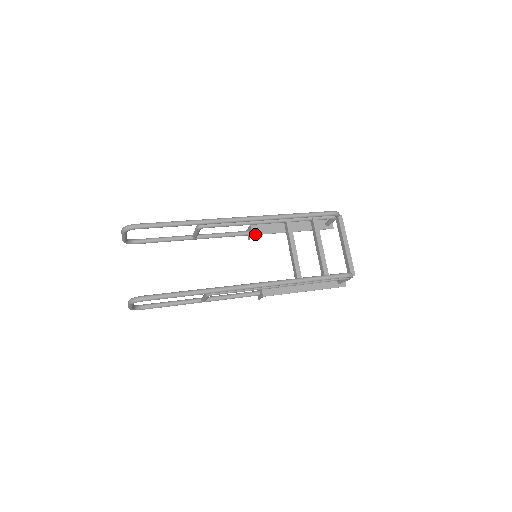
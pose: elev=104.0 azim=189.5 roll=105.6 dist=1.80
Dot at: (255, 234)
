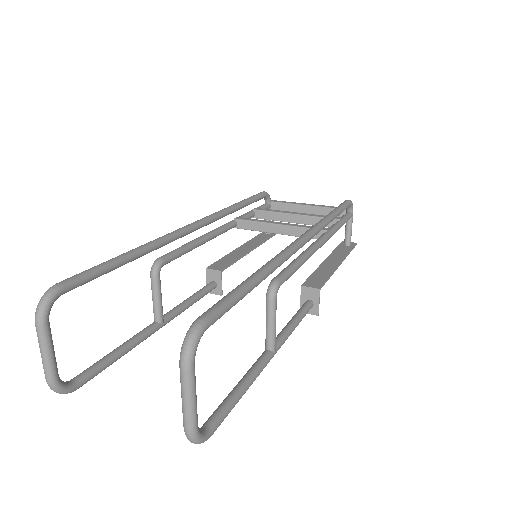
Dot at: (222, 269)
